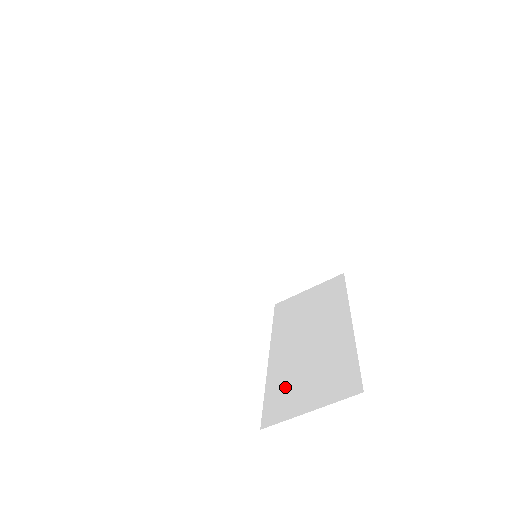
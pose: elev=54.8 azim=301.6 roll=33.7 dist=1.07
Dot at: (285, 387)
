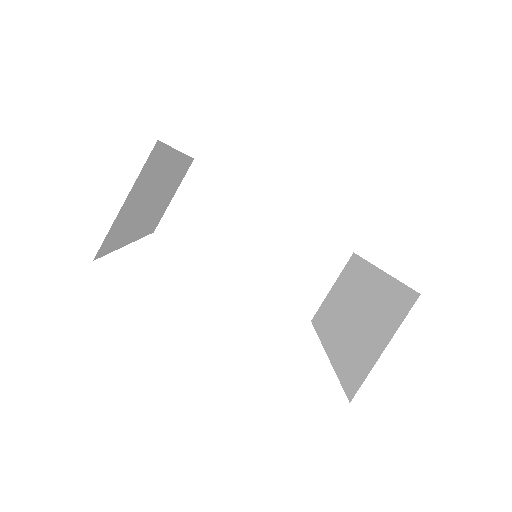
Dot at: (352, 357)
